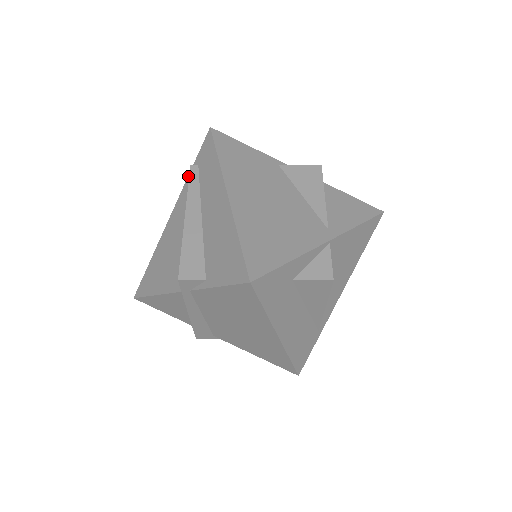
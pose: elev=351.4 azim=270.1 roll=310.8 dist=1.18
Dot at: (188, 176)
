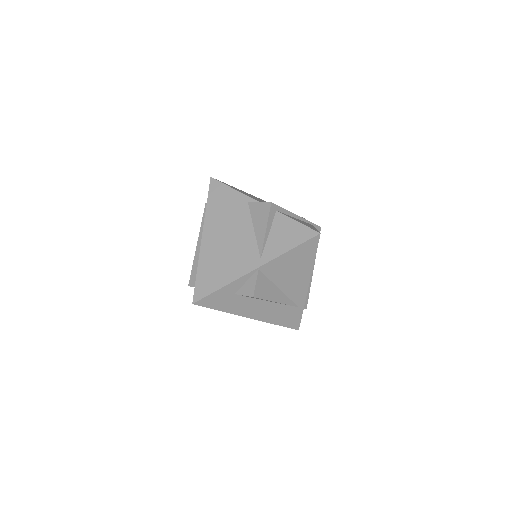
Dot at: occluded
